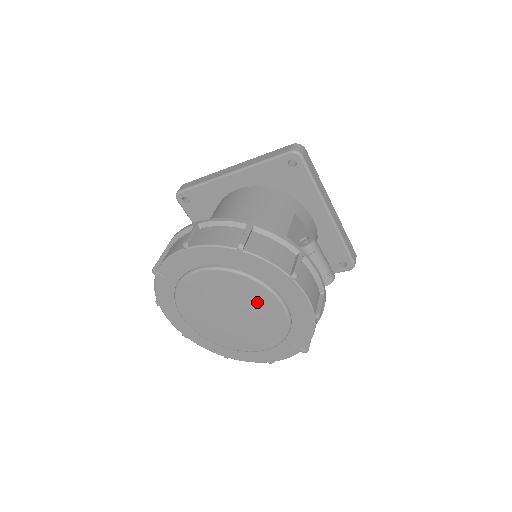
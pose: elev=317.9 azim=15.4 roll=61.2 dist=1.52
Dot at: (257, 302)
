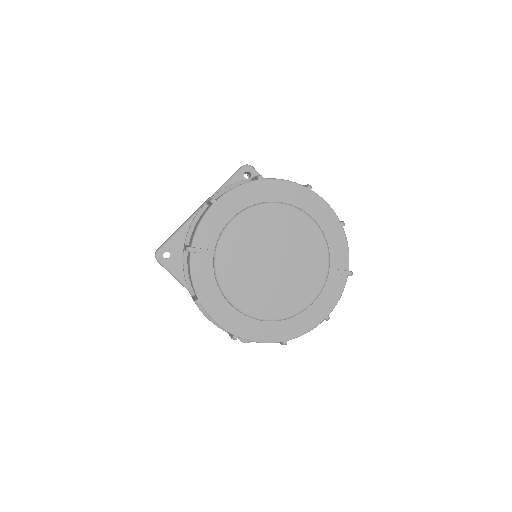
Dot at: (292, 230)
